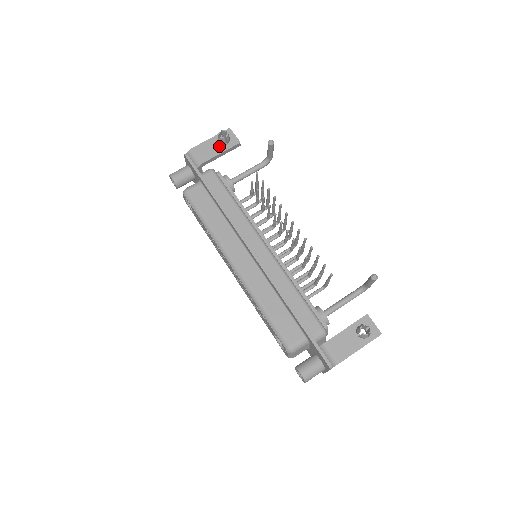
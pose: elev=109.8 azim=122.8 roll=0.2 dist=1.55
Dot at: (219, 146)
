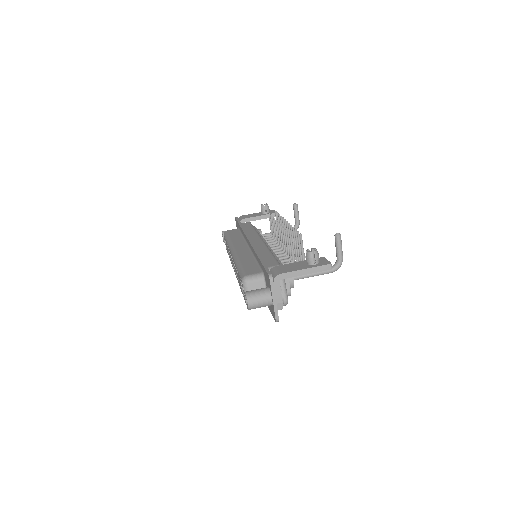
Dot at: (261, 214)
